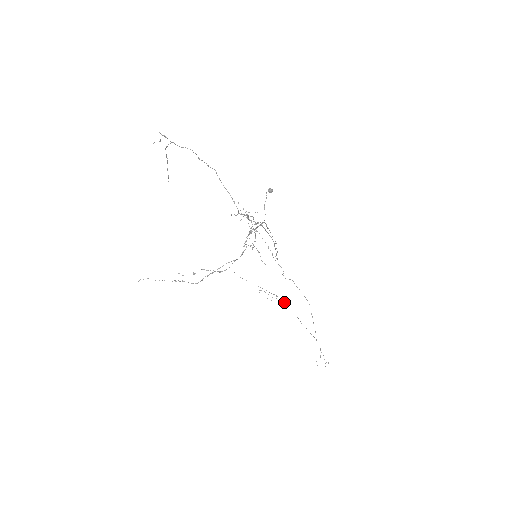
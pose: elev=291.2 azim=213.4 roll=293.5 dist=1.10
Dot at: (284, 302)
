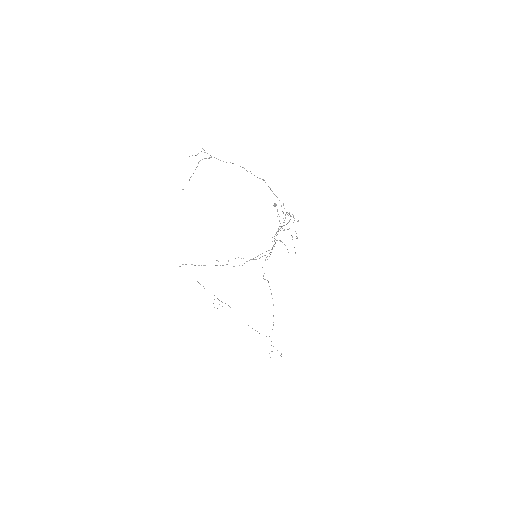
Dot at: occluded
